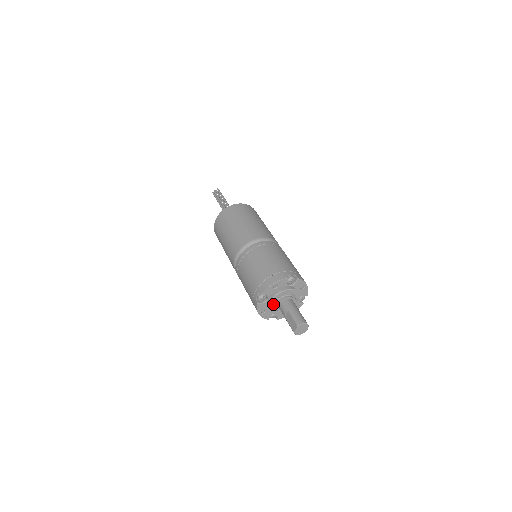
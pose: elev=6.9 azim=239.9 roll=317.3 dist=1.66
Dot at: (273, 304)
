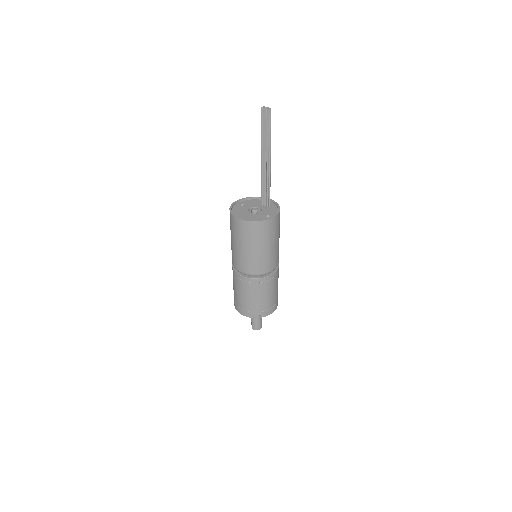
Dot at: occluded
